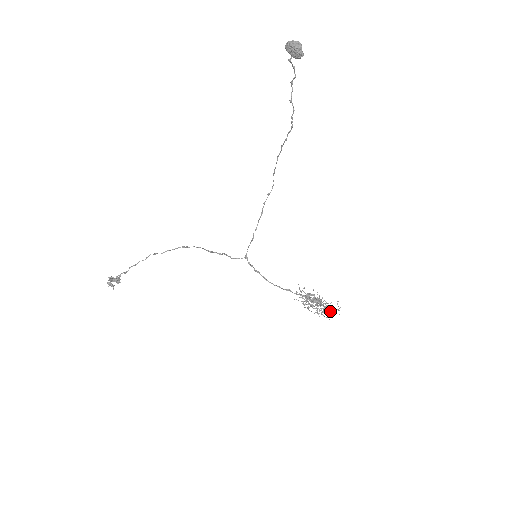
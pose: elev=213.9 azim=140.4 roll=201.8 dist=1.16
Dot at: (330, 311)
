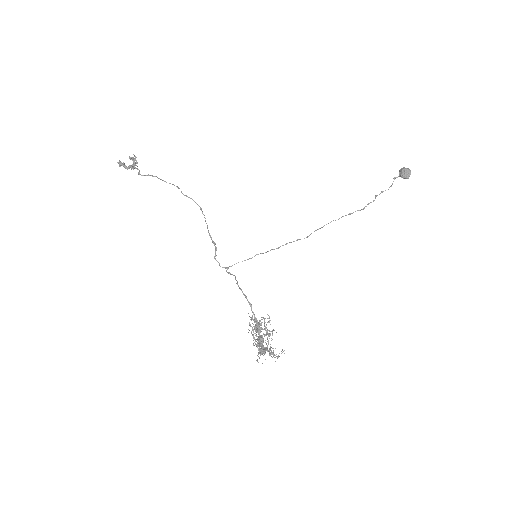
Dot at: occluded
